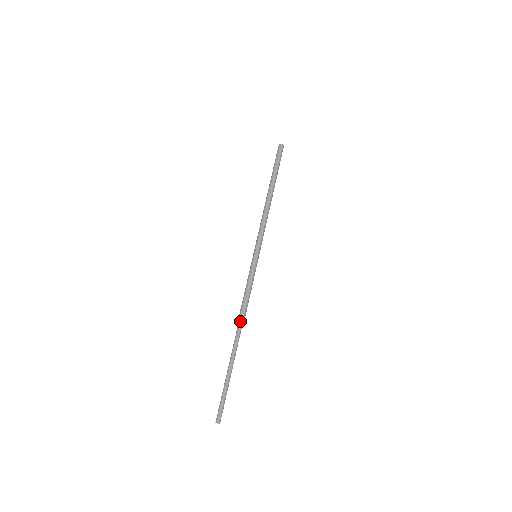
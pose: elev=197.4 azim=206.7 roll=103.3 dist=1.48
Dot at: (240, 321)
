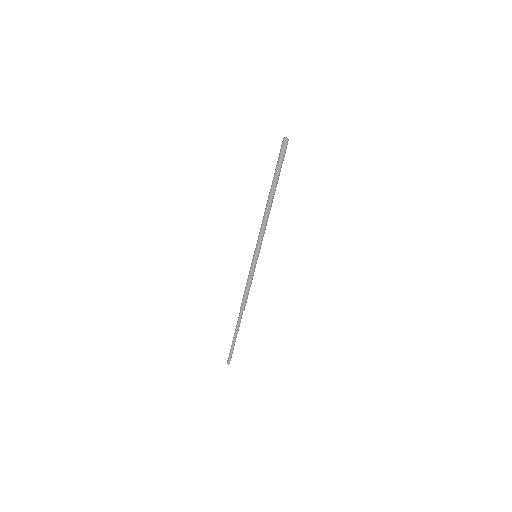
Dot at: (241, 306)
